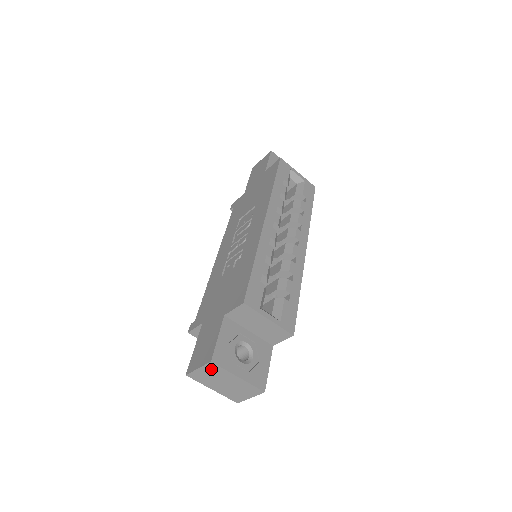
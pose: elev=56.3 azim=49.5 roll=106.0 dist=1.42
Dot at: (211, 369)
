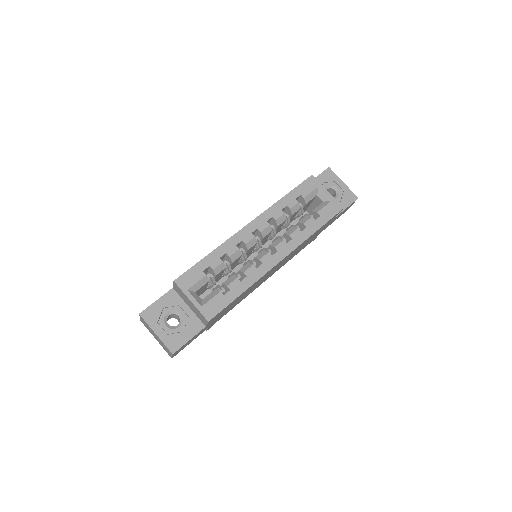
Dot at: (144, 321)
